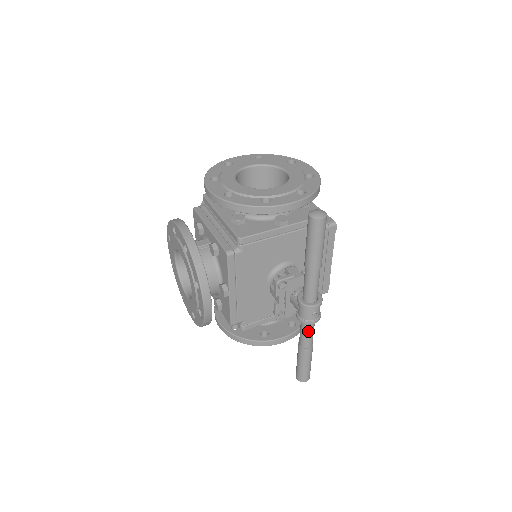
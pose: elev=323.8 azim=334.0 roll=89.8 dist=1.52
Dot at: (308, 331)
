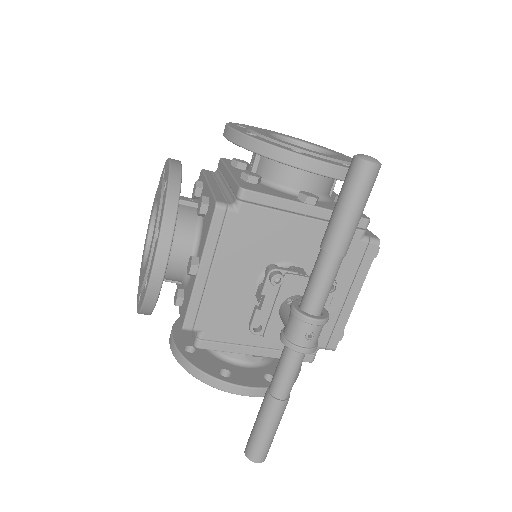
Dot at: (289, 366)
